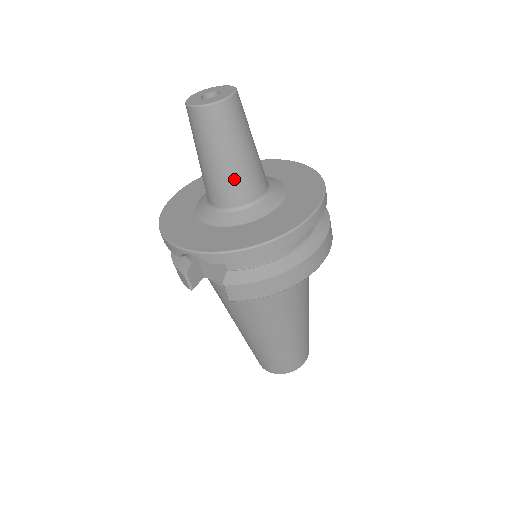
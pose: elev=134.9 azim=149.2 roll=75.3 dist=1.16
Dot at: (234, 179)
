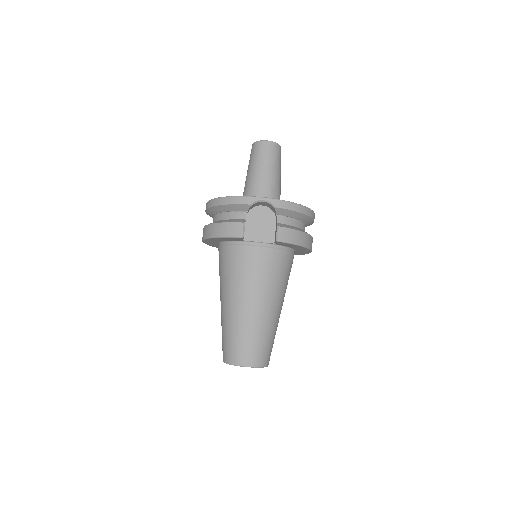
Dot at: (275, 185)
